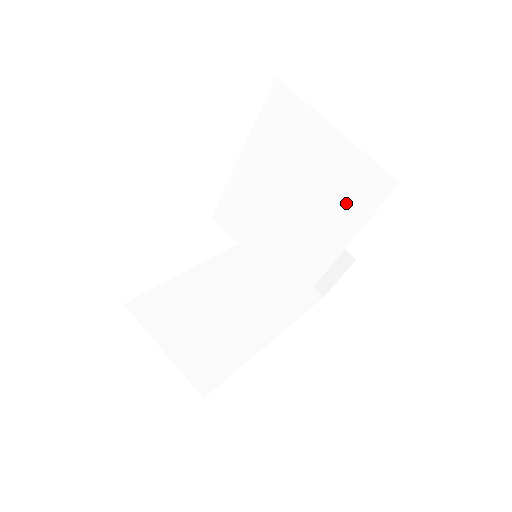
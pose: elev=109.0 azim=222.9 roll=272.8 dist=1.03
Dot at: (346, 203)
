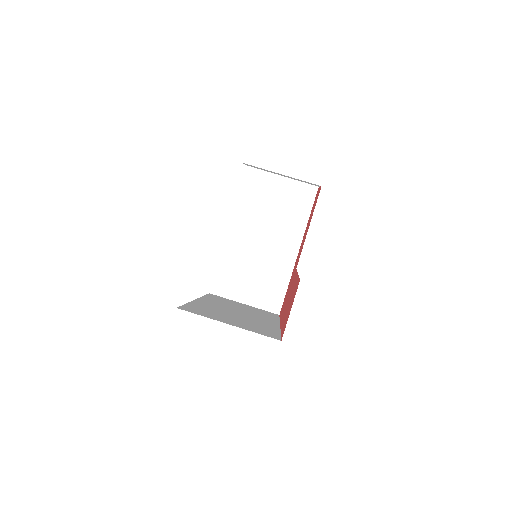
Dot at: occluded
